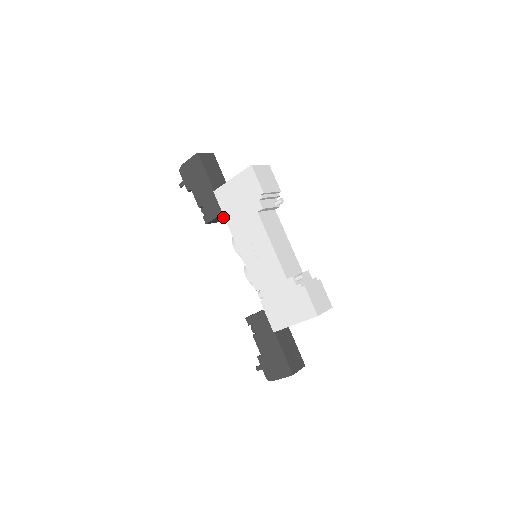
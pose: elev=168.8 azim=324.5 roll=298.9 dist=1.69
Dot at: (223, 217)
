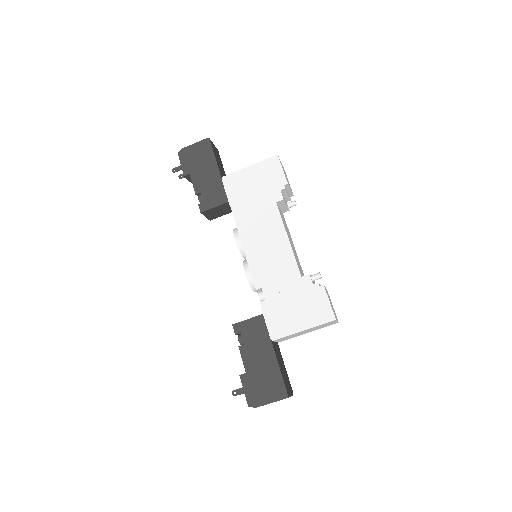
Dot at: (219, 212)
